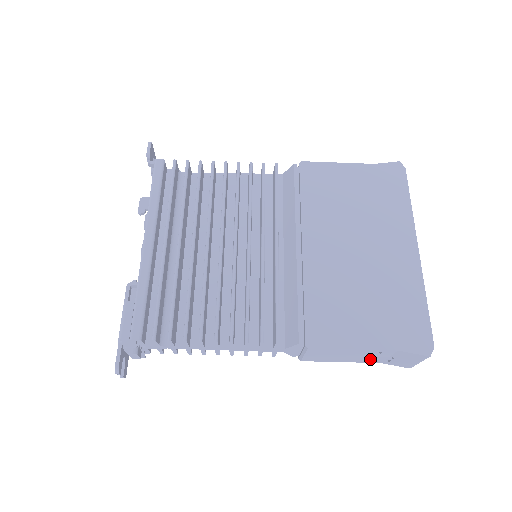
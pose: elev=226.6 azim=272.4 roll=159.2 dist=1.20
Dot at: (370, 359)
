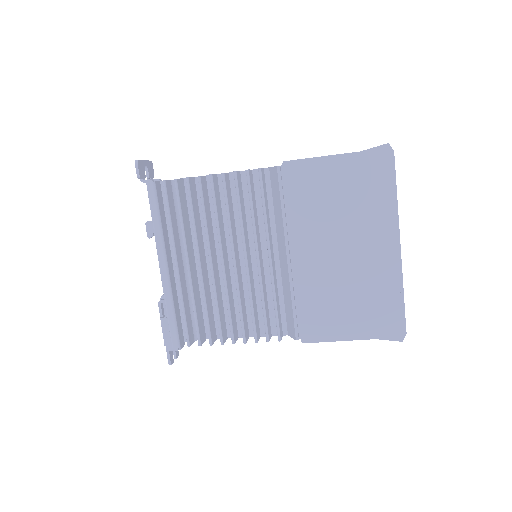
Dot at: occluded
